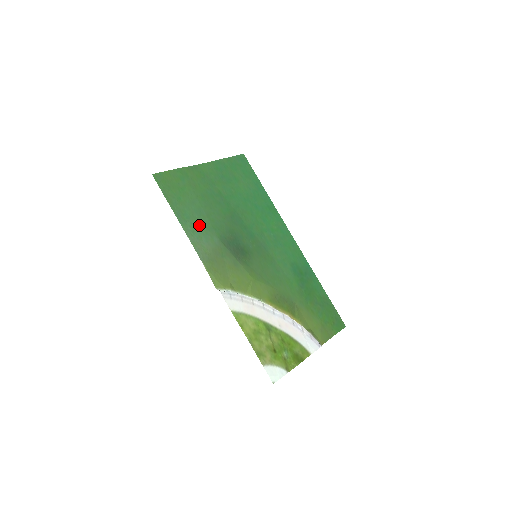
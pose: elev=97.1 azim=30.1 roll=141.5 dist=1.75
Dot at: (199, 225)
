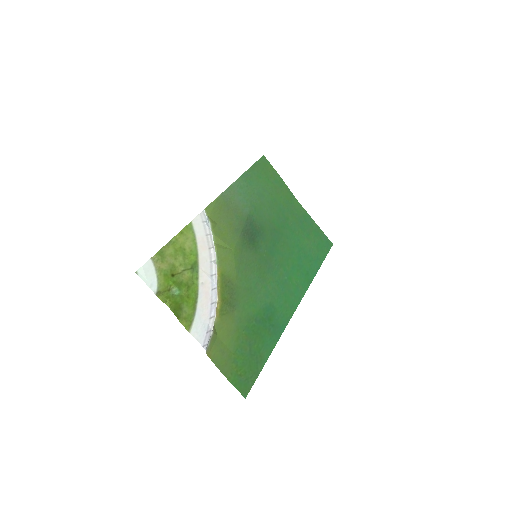
Dot at: (250, 194)
